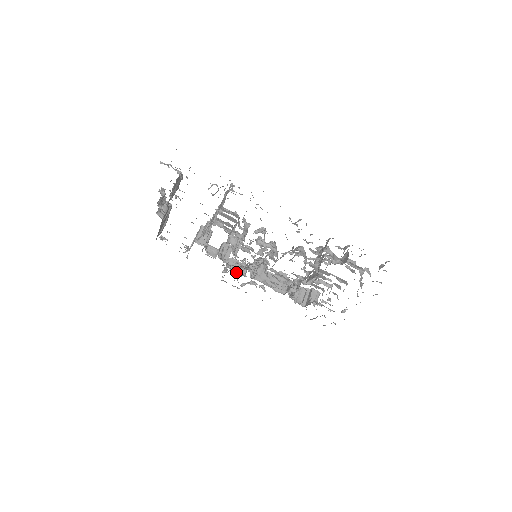
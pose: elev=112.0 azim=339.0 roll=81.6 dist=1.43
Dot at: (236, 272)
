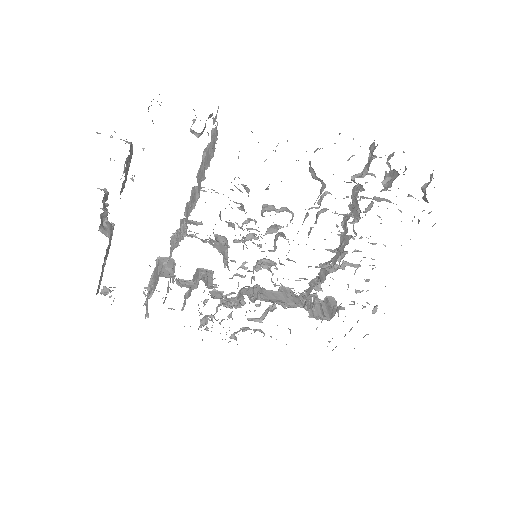
Dot at: (228, 305)
